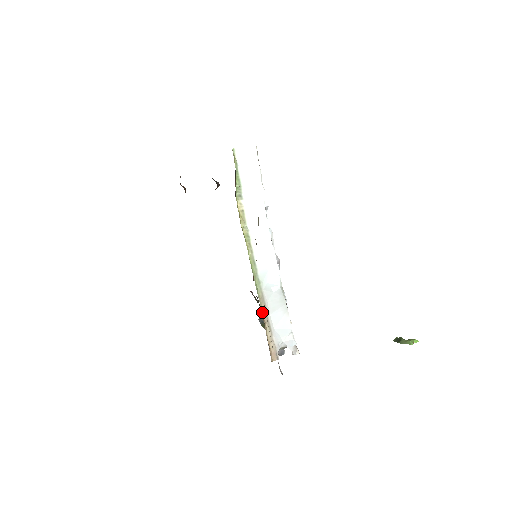
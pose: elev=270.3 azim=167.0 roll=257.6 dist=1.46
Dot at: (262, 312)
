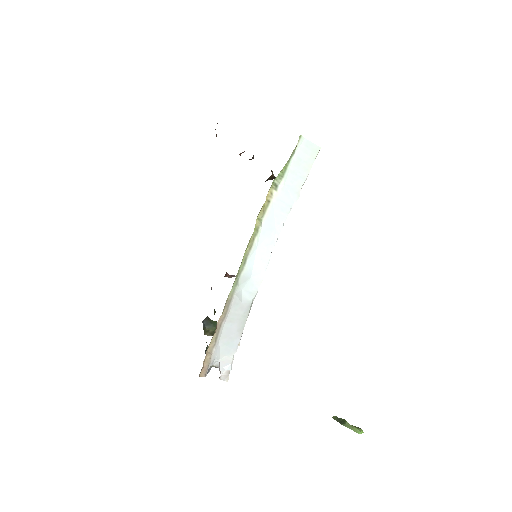
Dot at: (220, 317)
